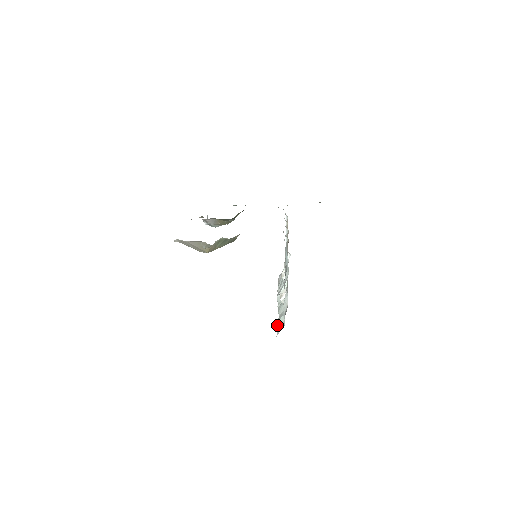
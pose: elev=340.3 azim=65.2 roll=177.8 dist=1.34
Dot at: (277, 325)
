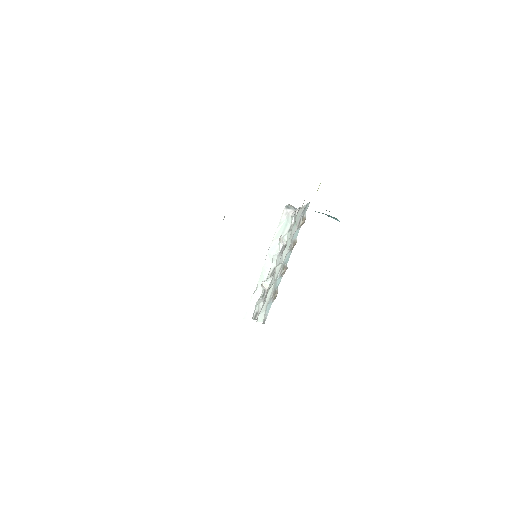
Dot at: (249, 304)
